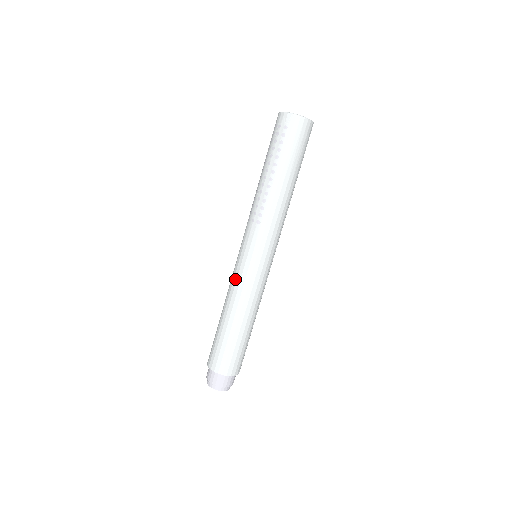
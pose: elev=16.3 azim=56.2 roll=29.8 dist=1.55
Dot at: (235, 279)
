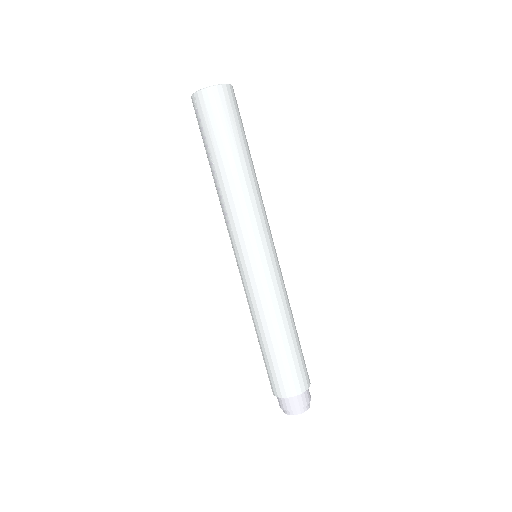
Dot at: occluded
